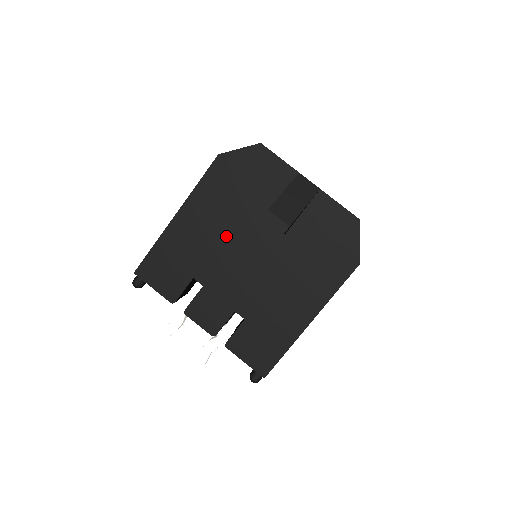
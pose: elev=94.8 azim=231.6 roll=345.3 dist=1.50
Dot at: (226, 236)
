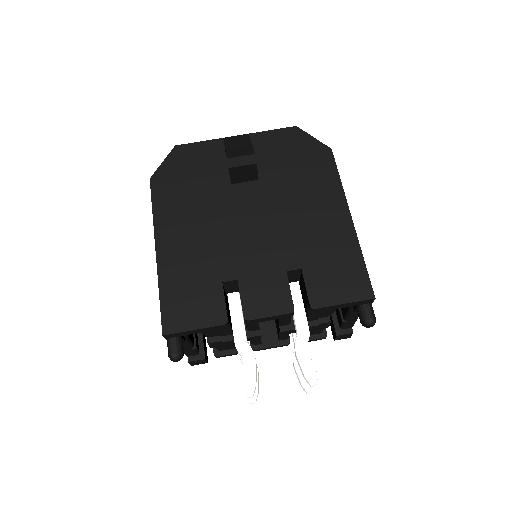
Dot at: (215, 224)
